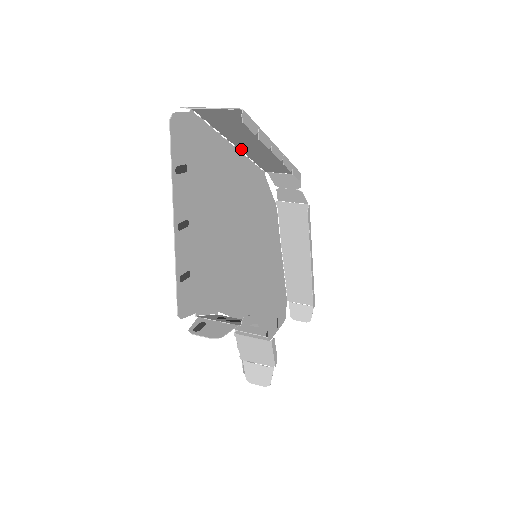
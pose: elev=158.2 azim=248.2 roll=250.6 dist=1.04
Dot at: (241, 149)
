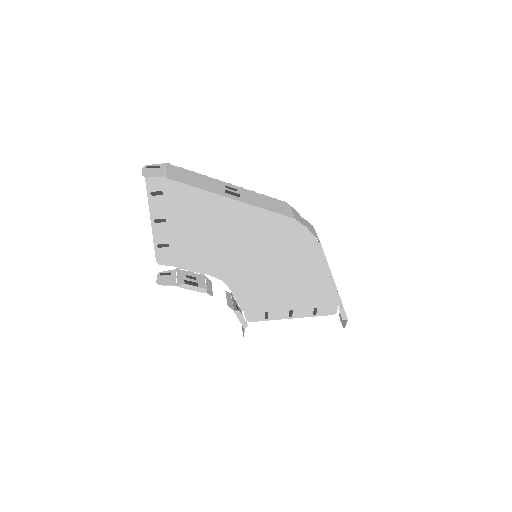
Dot at: (236, 186)
